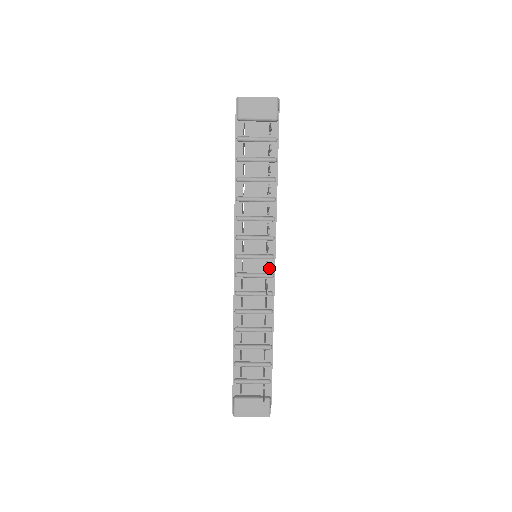
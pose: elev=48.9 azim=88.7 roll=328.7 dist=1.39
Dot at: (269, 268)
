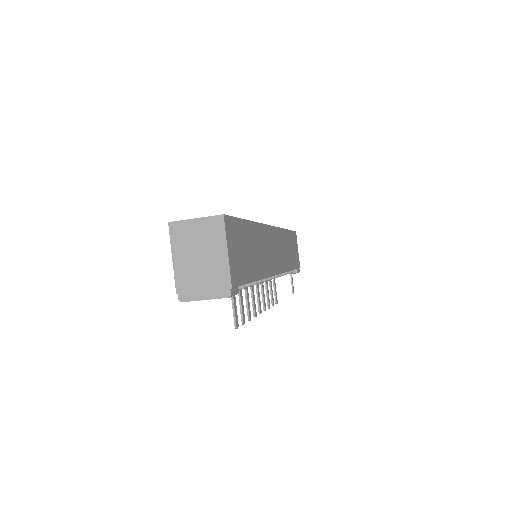
Dot at: occluded
